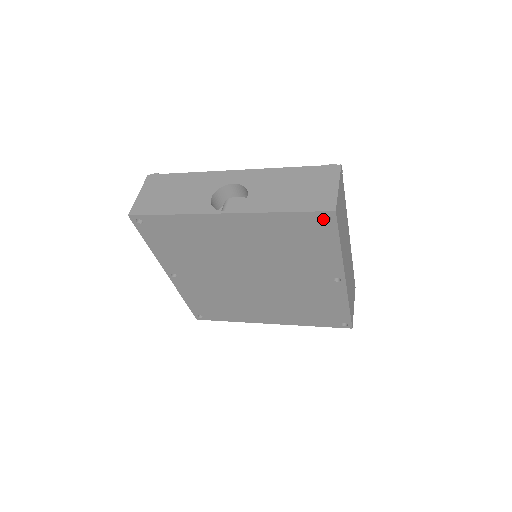
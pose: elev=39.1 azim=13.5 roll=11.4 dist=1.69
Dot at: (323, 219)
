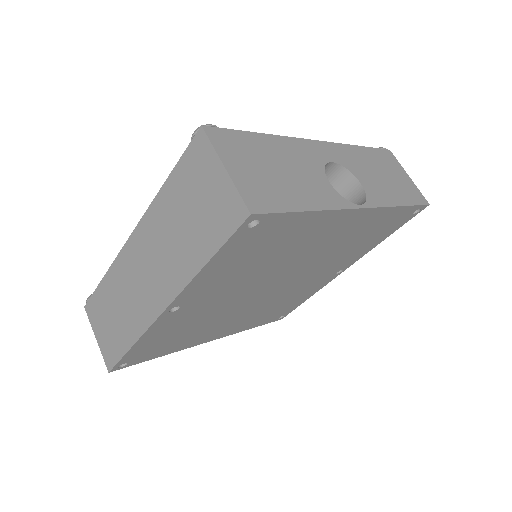
Dot at: (413, 212)
